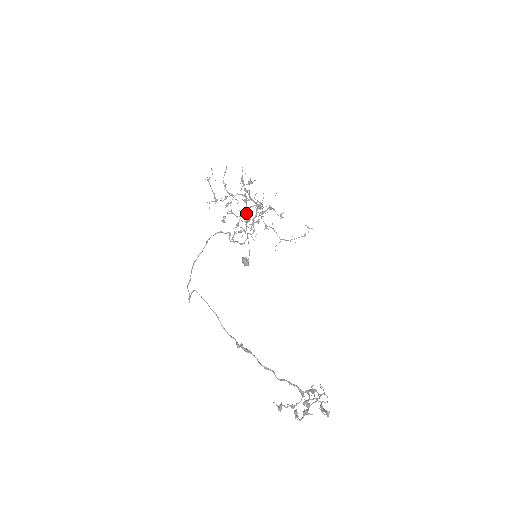
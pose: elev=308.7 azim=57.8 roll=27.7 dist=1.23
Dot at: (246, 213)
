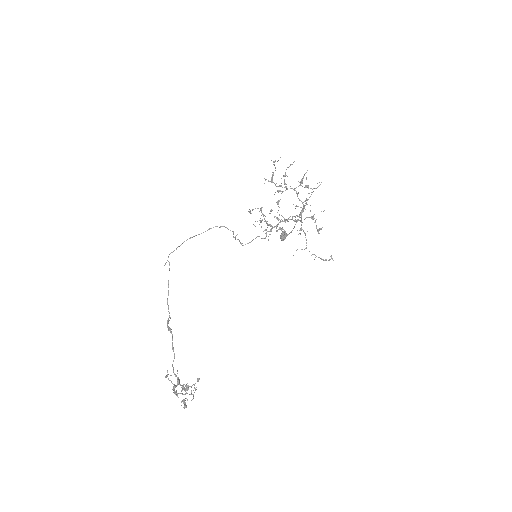
Dot at: (308, 199)
